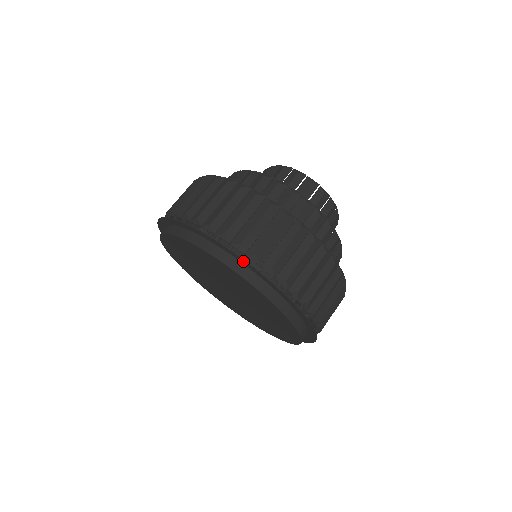
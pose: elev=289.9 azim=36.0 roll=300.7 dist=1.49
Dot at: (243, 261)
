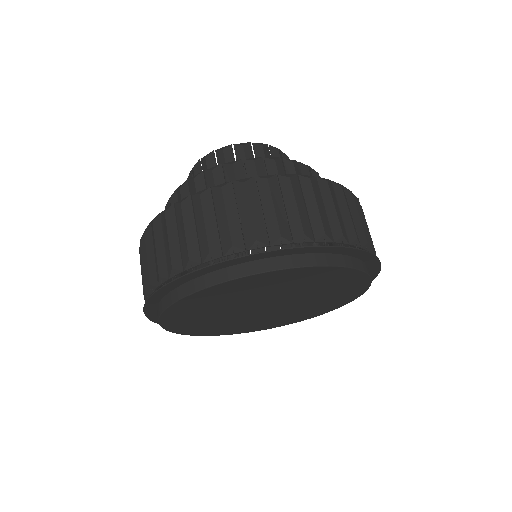
Dot at: (319, 249)
